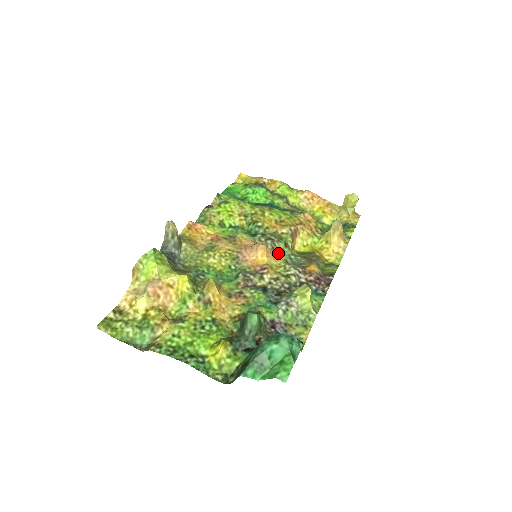
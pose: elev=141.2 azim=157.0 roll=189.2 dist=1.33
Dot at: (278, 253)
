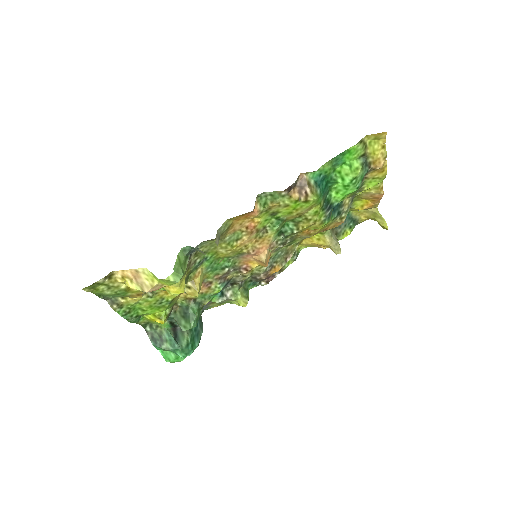
Dot at: (275, 251)
